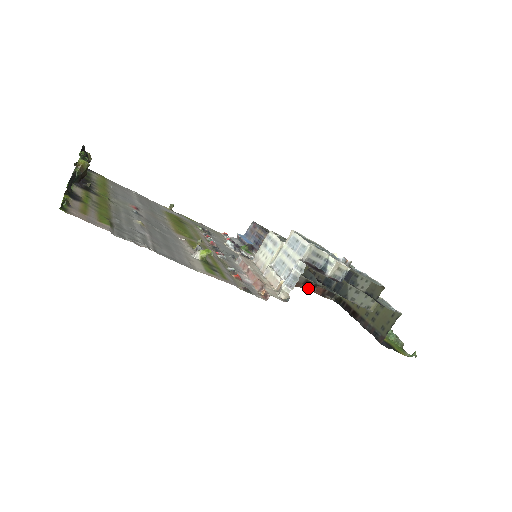
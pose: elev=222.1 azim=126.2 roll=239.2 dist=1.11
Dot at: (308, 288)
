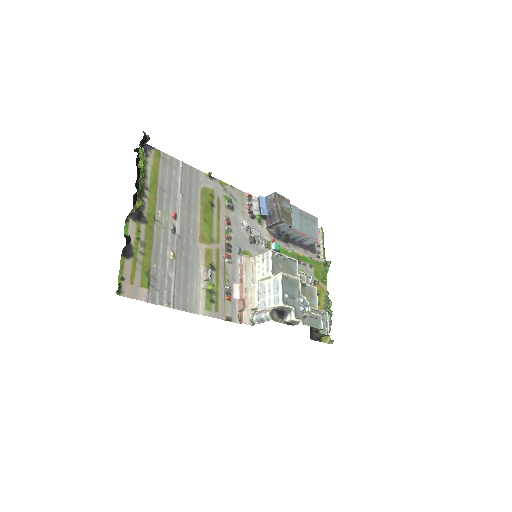
Dot at: occluded
